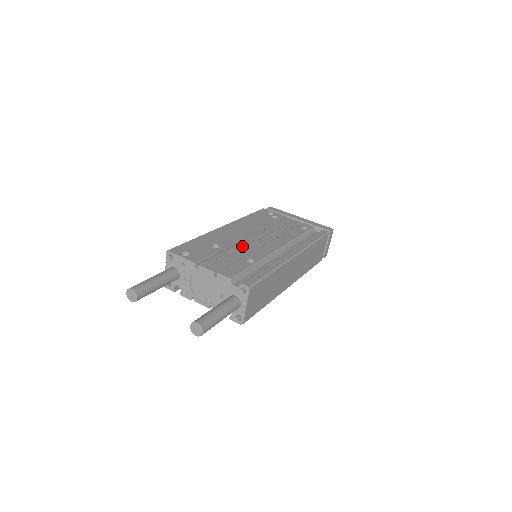
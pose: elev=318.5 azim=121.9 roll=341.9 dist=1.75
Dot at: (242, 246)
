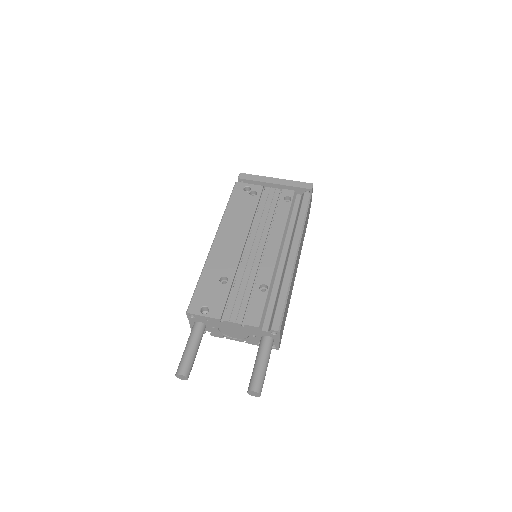
Dot at: (246, 266)
